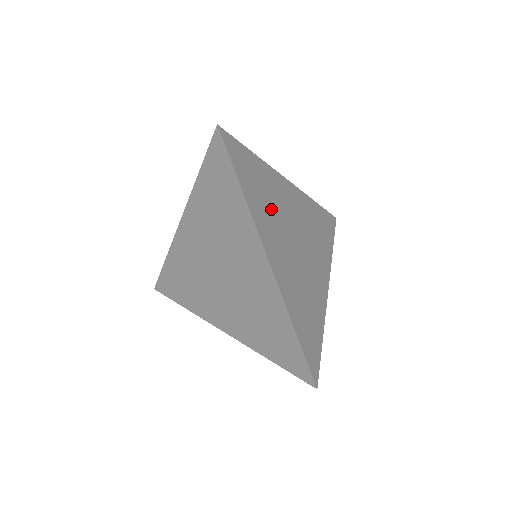
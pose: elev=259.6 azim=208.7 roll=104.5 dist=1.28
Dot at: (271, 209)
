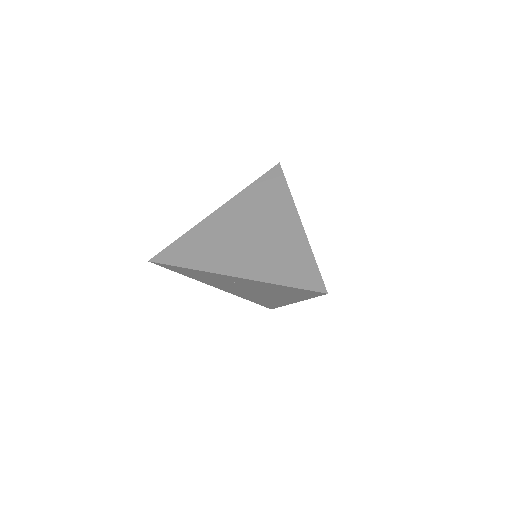
Dot at: occluded
